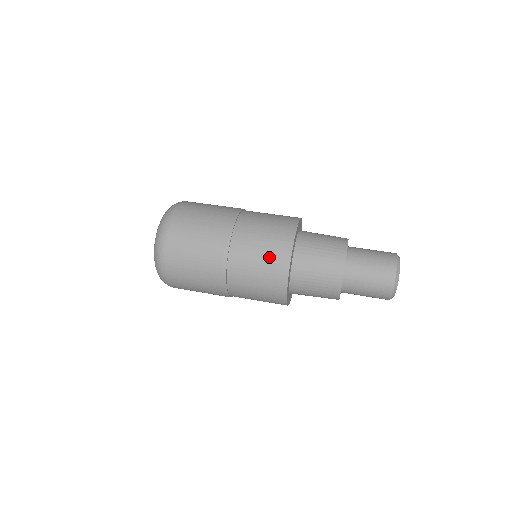
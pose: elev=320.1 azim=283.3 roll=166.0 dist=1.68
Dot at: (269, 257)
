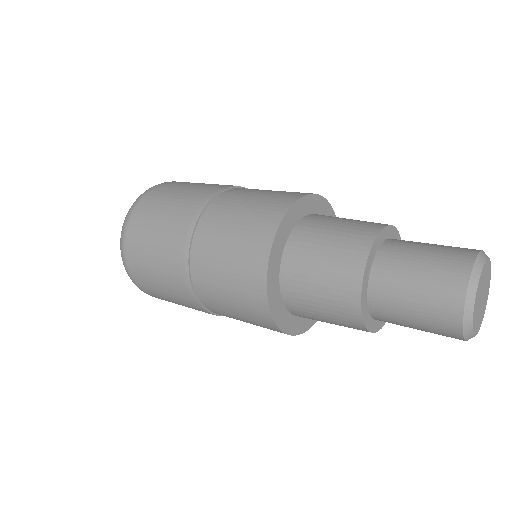
Dot at: (239, 259)
